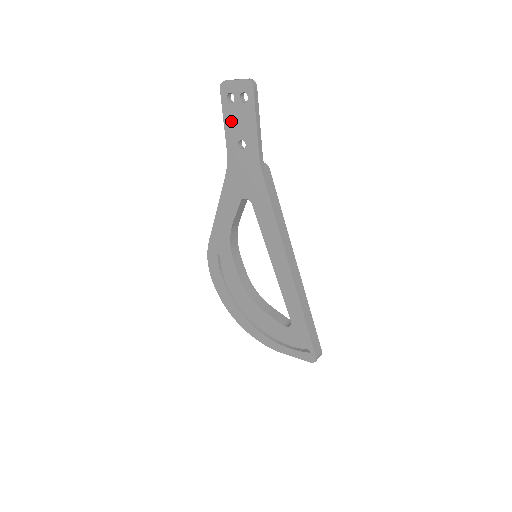
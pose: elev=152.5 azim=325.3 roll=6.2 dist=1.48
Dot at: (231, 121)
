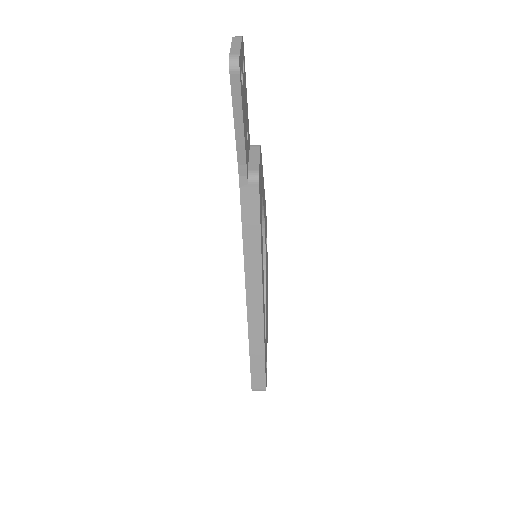
Dot at: occluded
